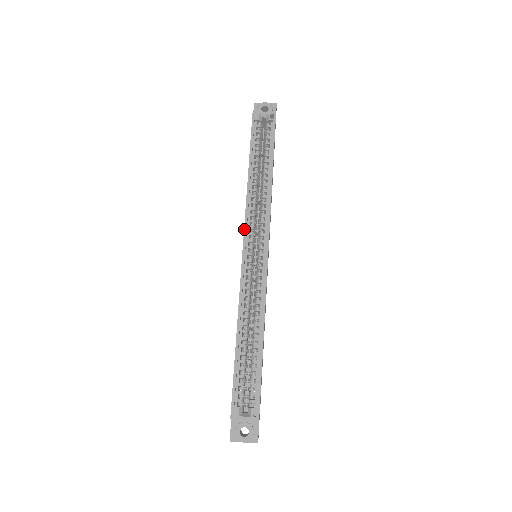
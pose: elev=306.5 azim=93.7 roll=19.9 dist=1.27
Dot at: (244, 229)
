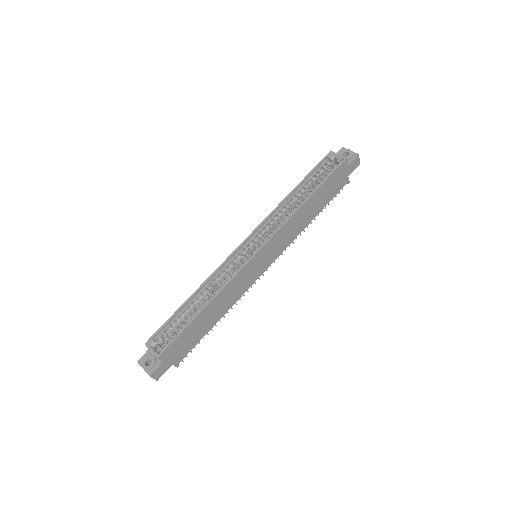
Dot at: (255, 228)
